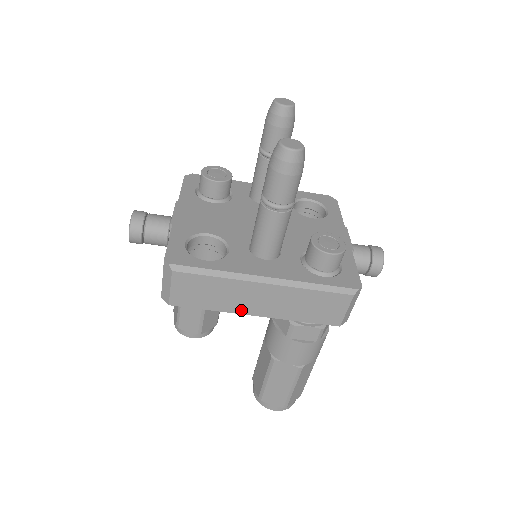
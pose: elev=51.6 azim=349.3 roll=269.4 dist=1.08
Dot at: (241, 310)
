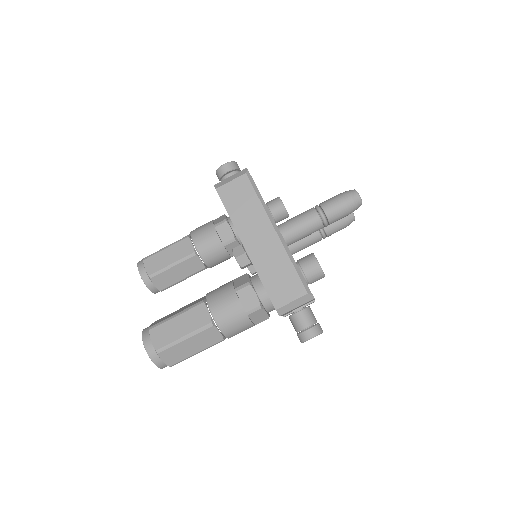
Dot at: (243, 234)
